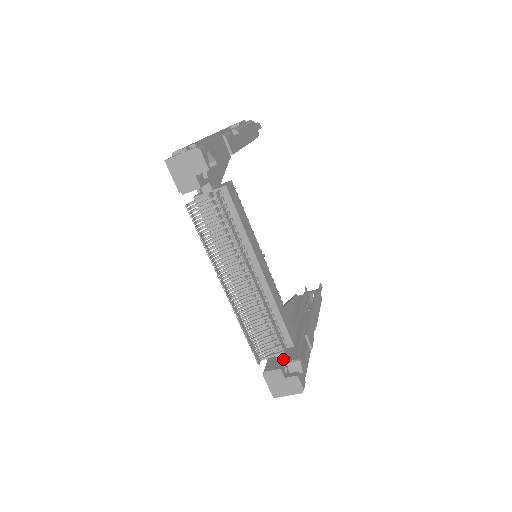
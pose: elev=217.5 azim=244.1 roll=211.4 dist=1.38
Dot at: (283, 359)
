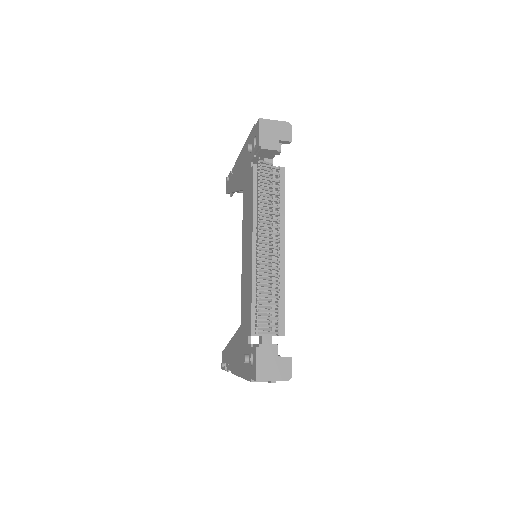
Dot at: occluded
